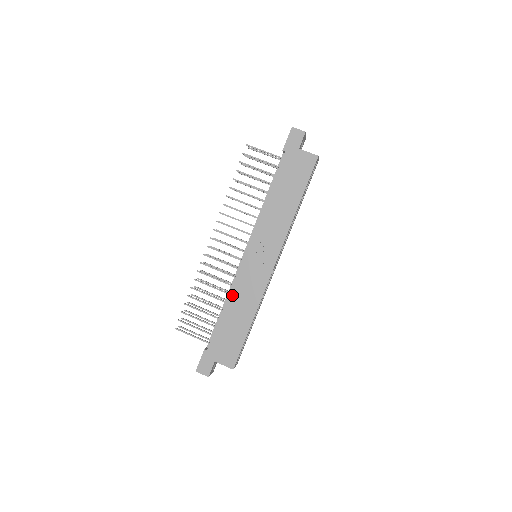
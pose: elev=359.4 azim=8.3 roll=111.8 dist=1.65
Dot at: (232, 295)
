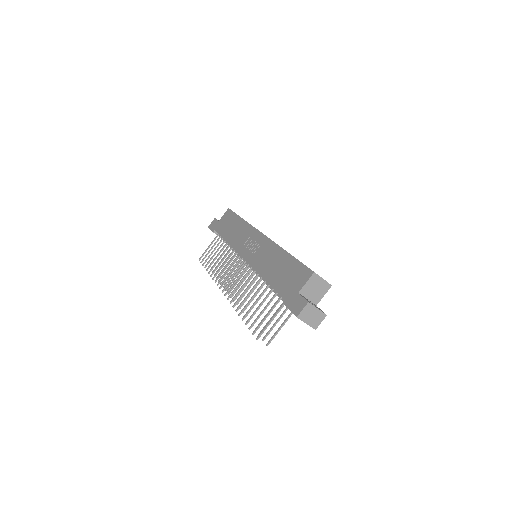
Dot at: (260, 271)
